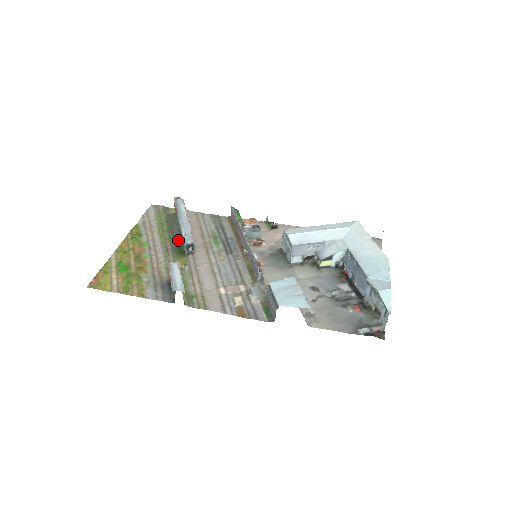
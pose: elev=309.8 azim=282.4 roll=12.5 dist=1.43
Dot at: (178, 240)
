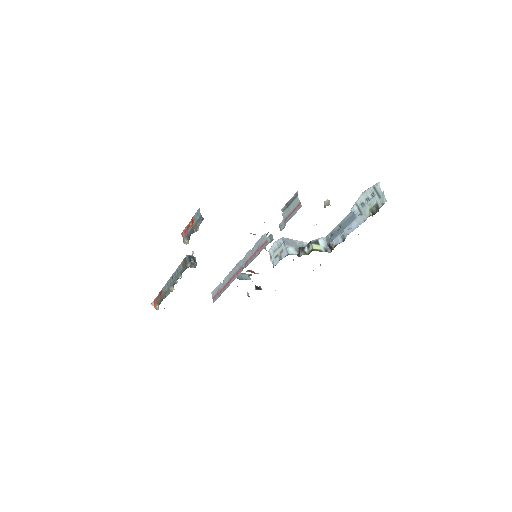
Dot at: occluded
